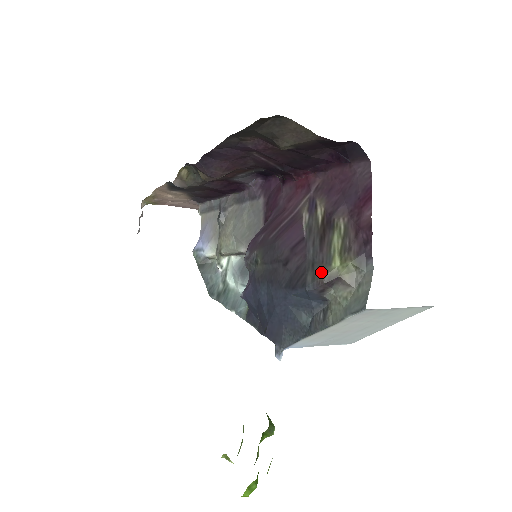
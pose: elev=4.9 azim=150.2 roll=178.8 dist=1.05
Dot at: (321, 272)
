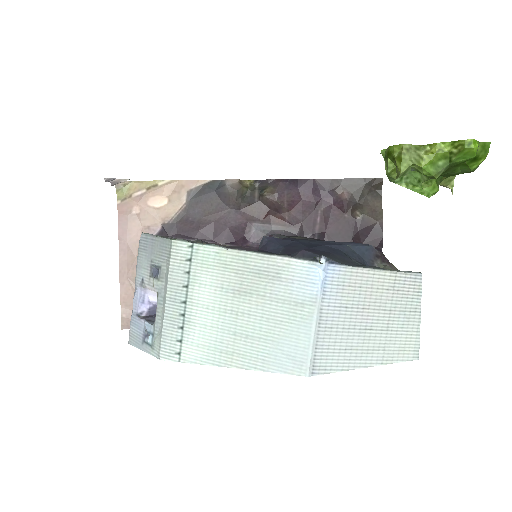
Dot at: occluded
